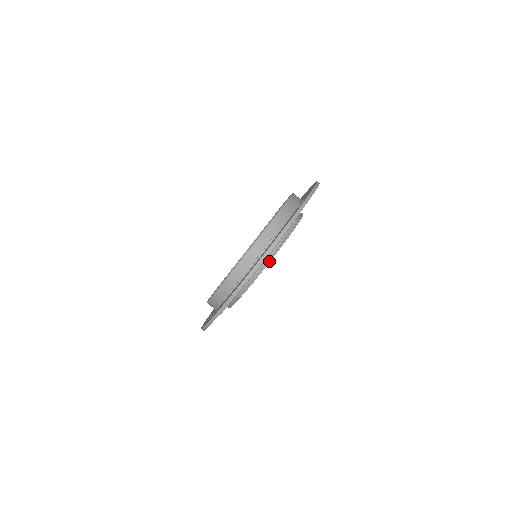
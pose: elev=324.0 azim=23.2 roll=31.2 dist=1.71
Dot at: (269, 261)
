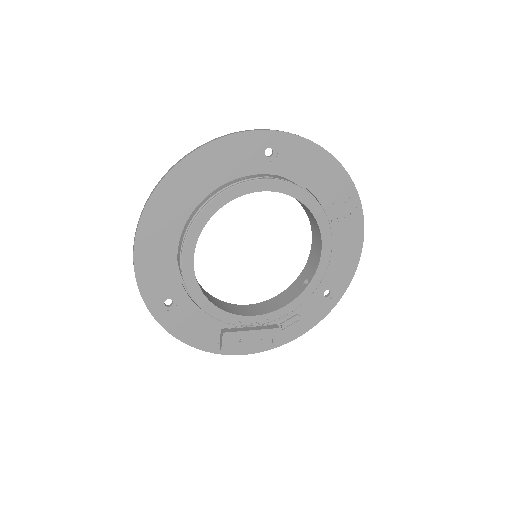
Dot at: (206, 203)
